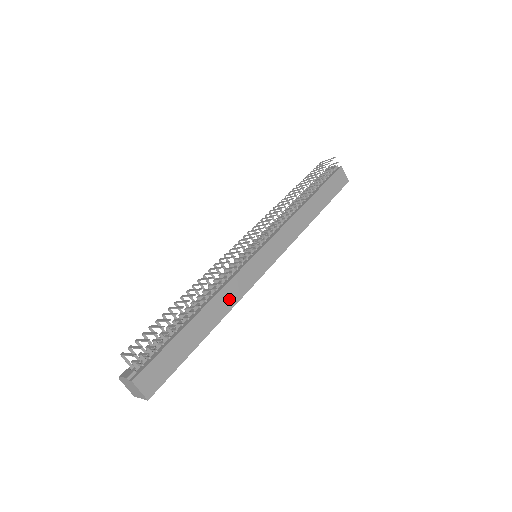
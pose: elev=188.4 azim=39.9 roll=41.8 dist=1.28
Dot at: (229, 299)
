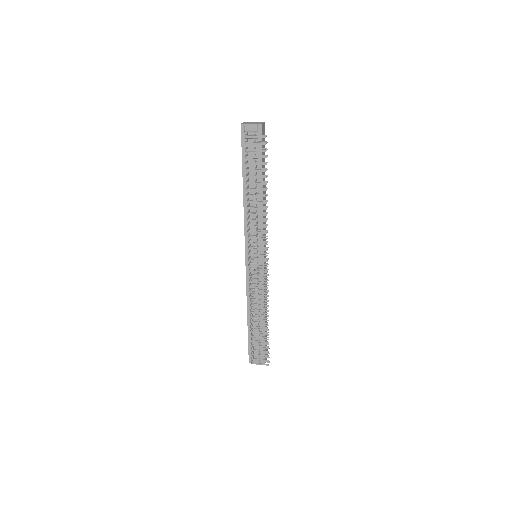
Dot at: (266, 294)
